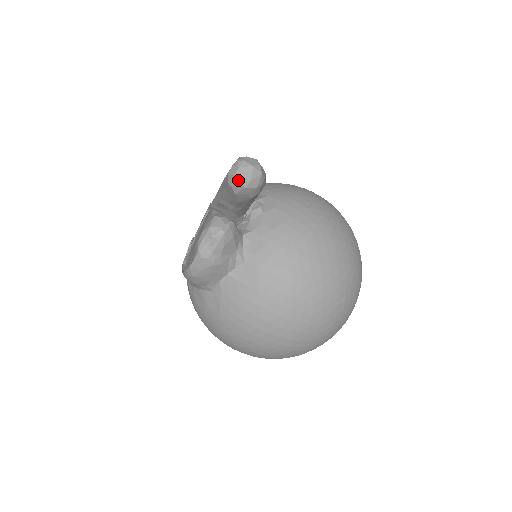
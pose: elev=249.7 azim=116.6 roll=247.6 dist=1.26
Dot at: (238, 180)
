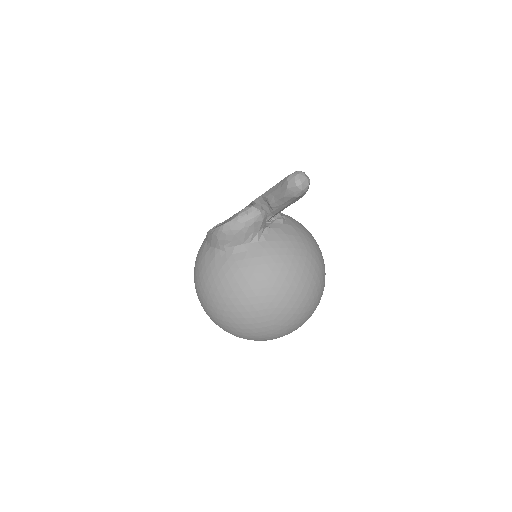
Dot at: (295, 180)
